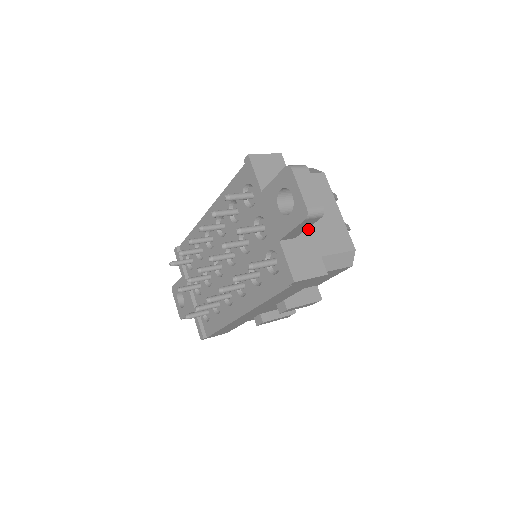
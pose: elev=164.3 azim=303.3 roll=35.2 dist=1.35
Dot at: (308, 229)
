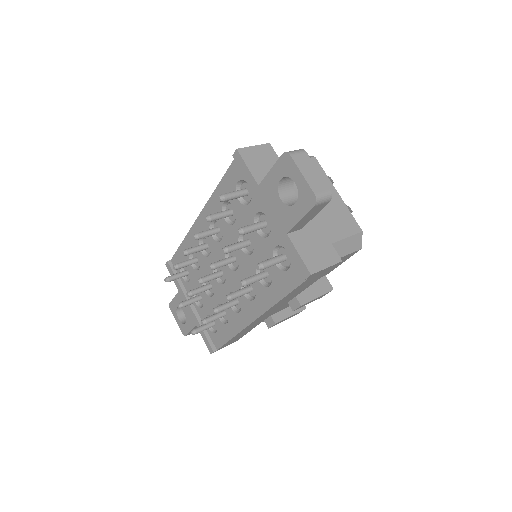
Dot at: occluded
